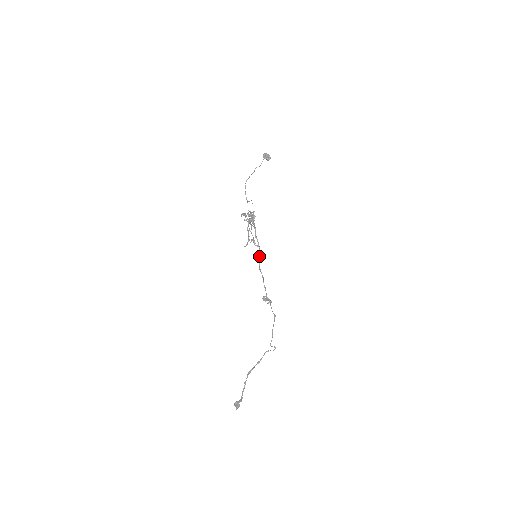
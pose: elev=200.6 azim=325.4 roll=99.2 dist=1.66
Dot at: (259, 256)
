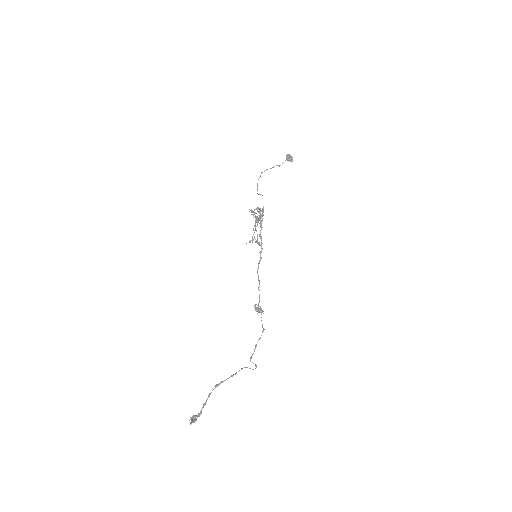
Dot at: occluded
